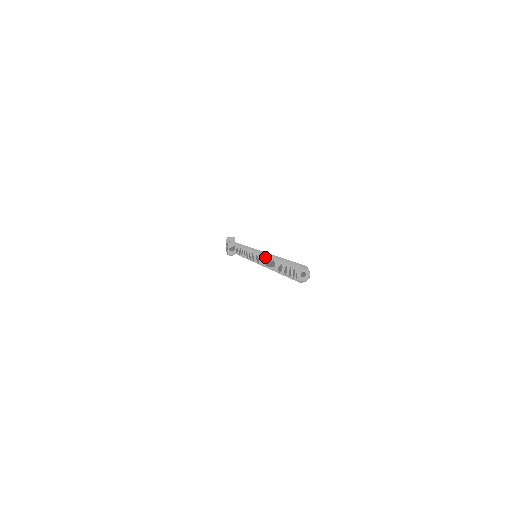
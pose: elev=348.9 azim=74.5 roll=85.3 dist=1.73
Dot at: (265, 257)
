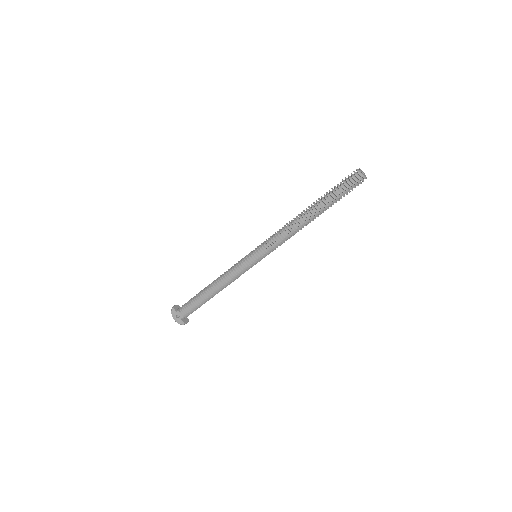
Dot at: (289, 224)
